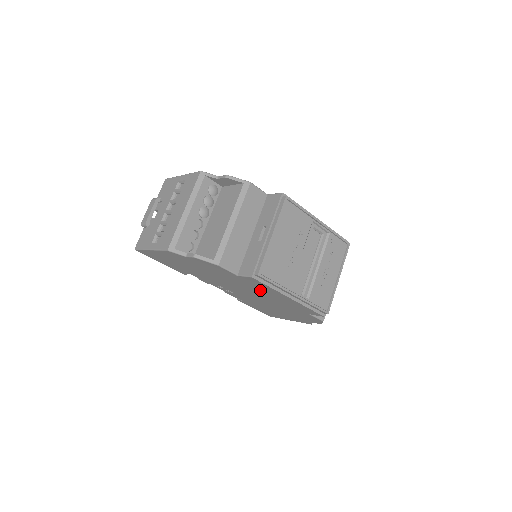
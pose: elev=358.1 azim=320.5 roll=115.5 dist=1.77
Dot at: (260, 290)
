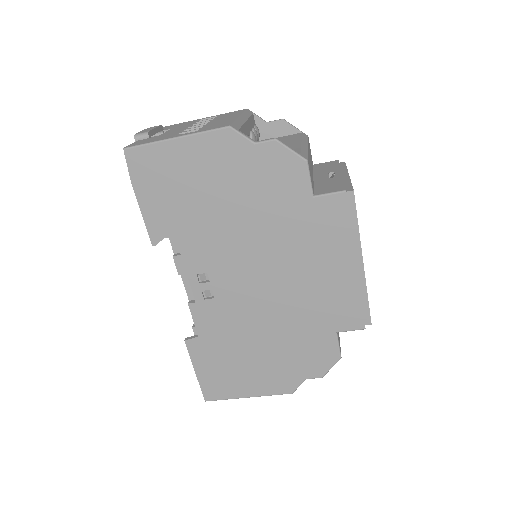
Dot at: (309, 252)
